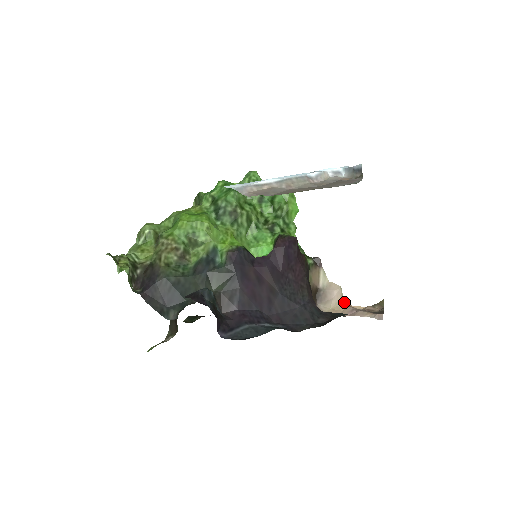
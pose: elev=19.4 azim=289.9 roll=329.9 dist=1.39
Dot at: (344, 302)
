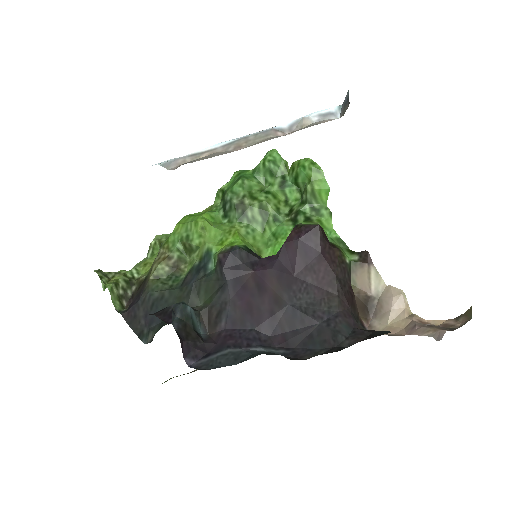
Dot at: (411, 314)
